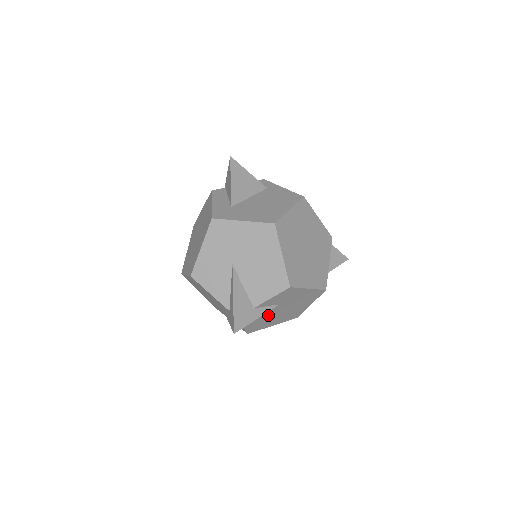
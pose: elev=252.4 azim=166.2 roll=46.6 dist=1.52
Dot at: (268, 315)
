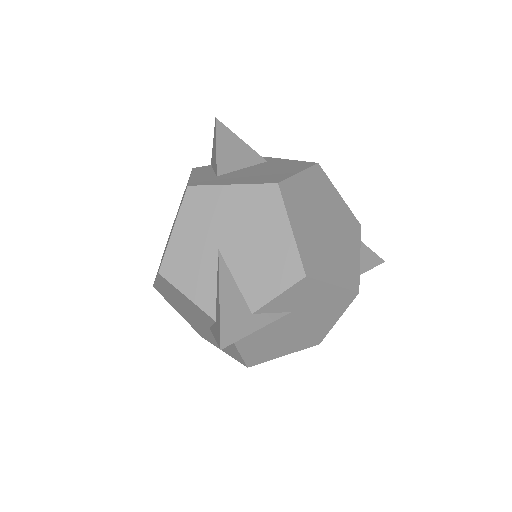
Dot at: (275, 333)
